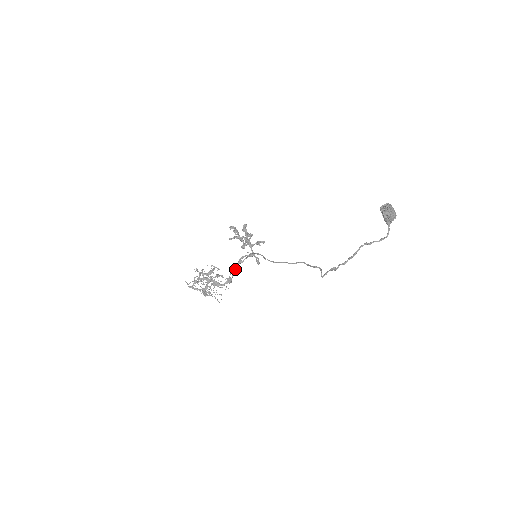
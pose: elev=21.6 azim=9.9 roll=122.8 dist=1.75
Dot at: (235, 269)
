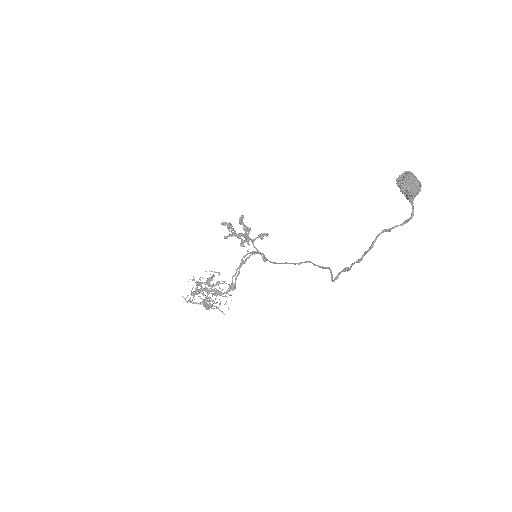
Dot at: (238, 272)
